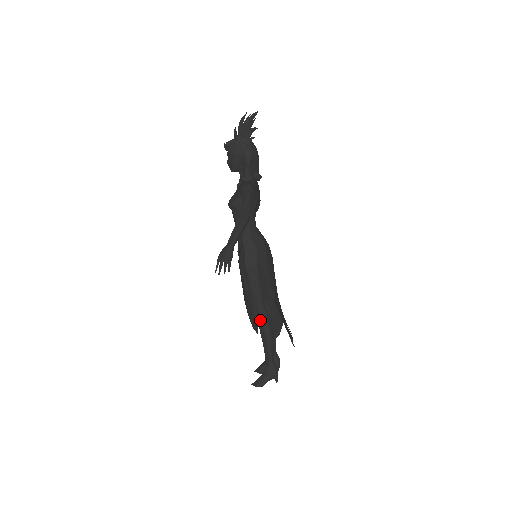
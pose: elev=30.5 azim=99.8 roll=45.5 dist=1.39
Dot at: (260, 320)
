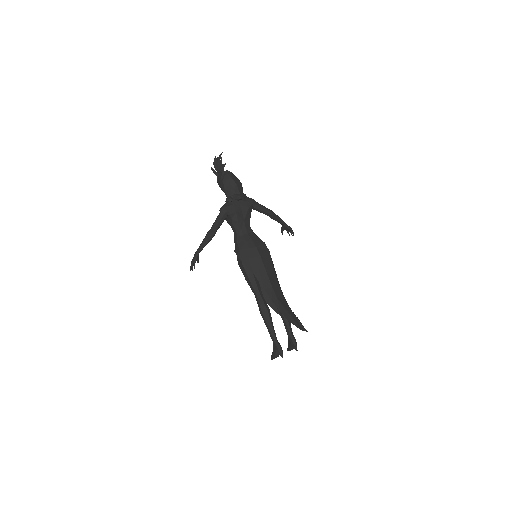
Dot at: (258, 305)
